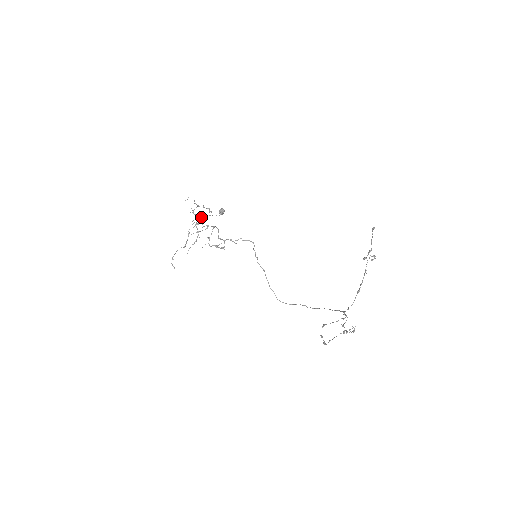
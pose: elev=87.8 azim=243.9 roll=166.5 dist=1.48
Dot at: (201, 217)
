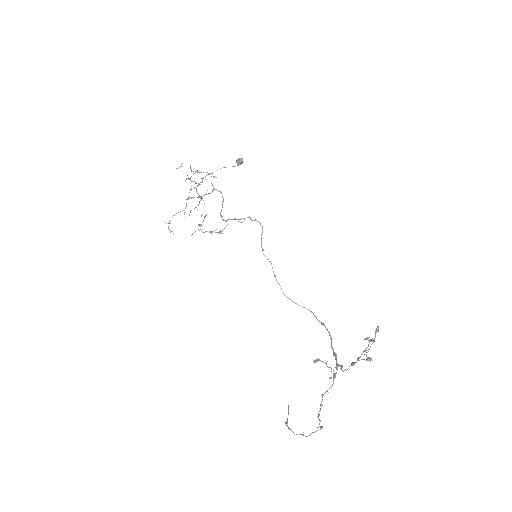
Dot at: occluded
